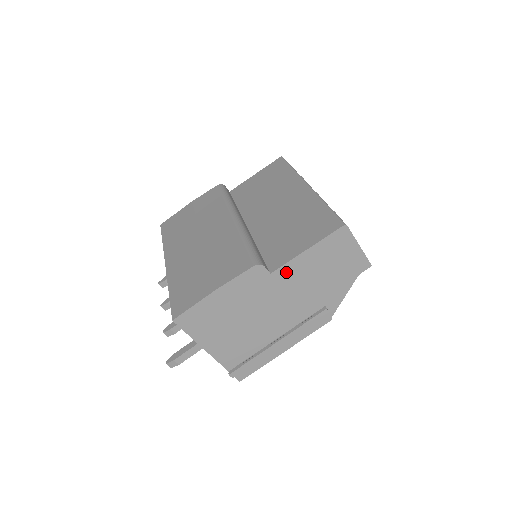
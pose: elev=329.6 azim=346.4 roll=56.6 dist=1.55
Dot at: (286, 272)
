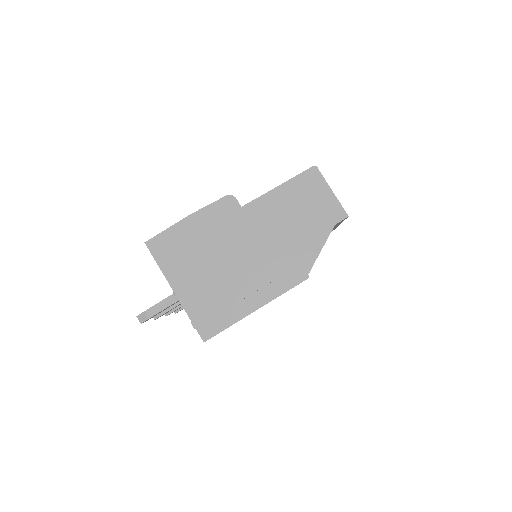
Dot at: (257, 208)
